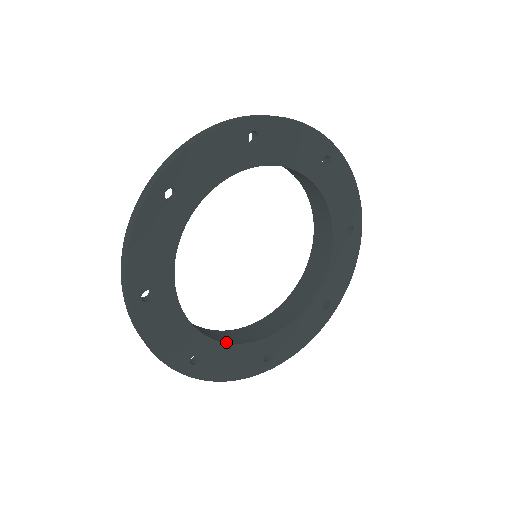
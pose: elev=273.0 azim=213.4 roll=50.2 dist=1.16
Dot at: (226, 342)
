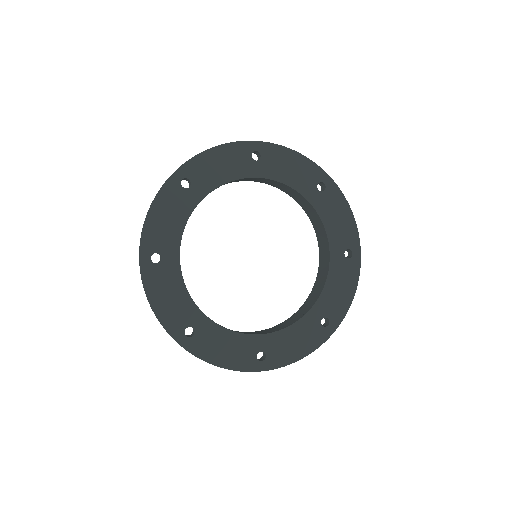
Dot at: (220, 325)
